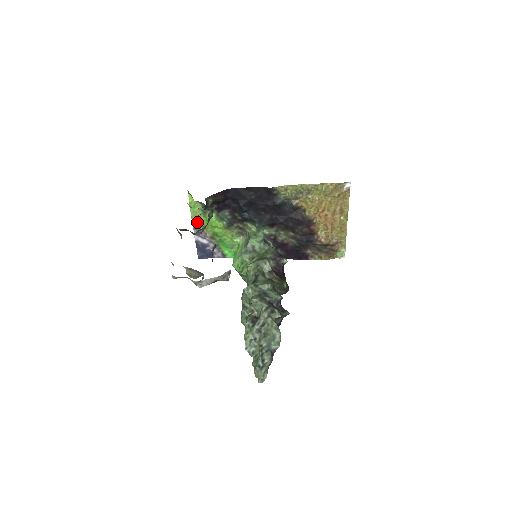
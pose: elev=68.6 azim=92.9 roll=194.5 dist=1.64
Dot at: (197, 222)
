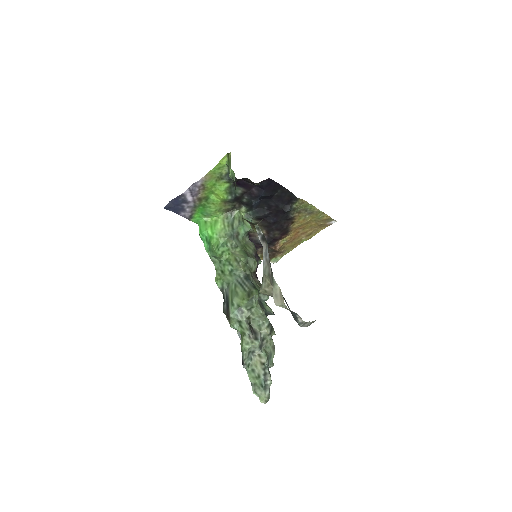
Dot at: (205, 181)
